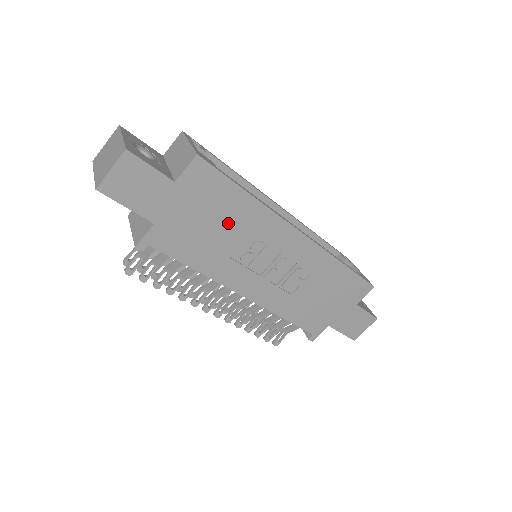
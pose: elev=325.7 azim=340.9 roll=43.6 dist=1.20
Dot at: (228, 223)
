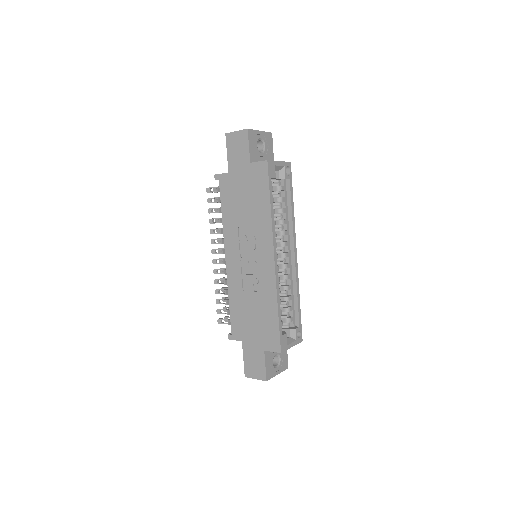
Dot at: (251, 209)
